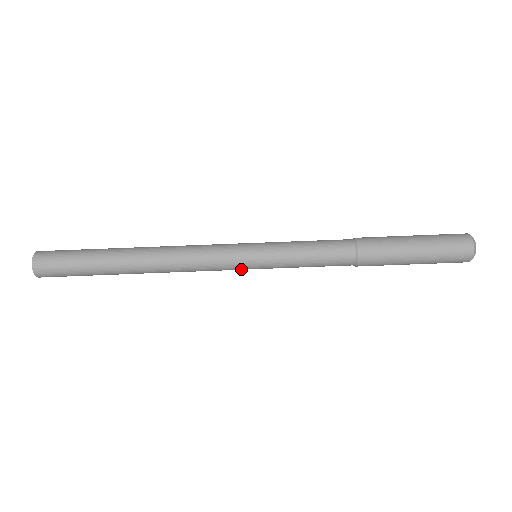
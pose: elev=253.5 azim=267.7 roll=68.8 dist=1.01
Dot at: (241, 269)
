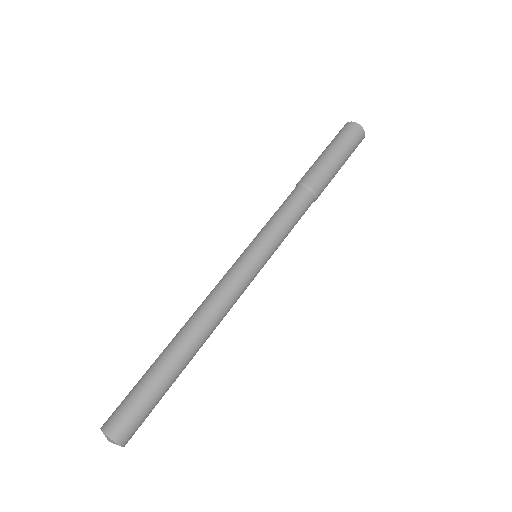
Dot at: (256, 270)
